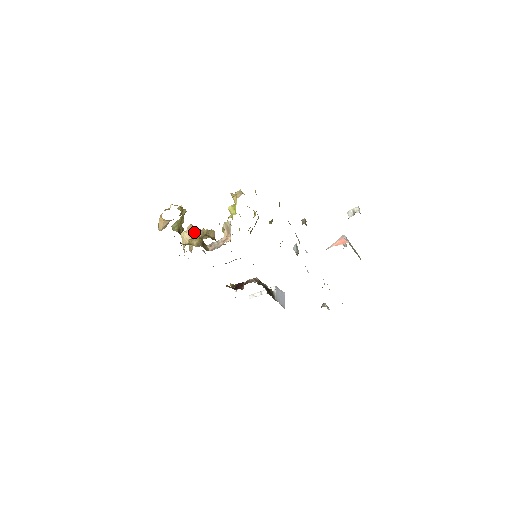
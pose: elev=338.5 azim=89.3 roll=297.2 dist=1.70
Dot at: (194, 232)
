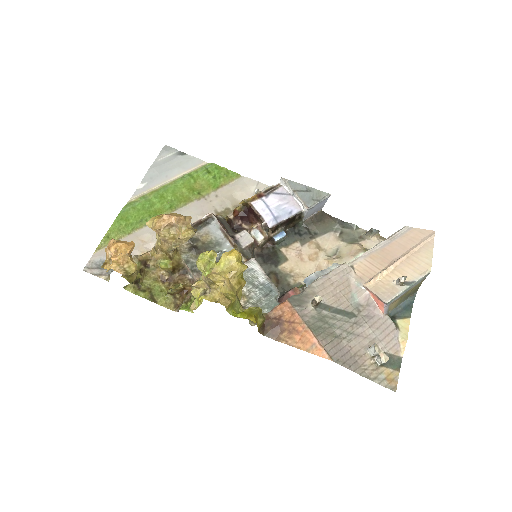
Dot at: (162, 242)
